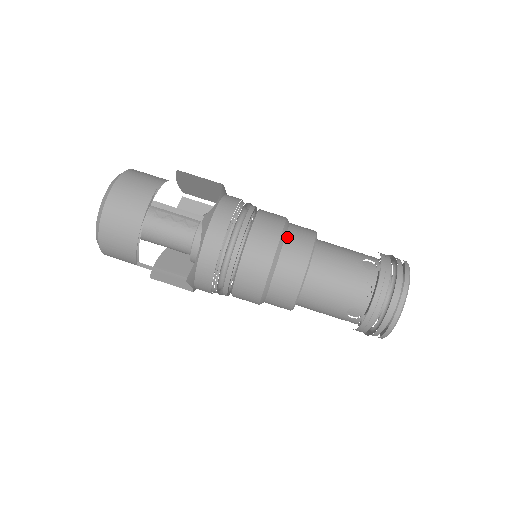
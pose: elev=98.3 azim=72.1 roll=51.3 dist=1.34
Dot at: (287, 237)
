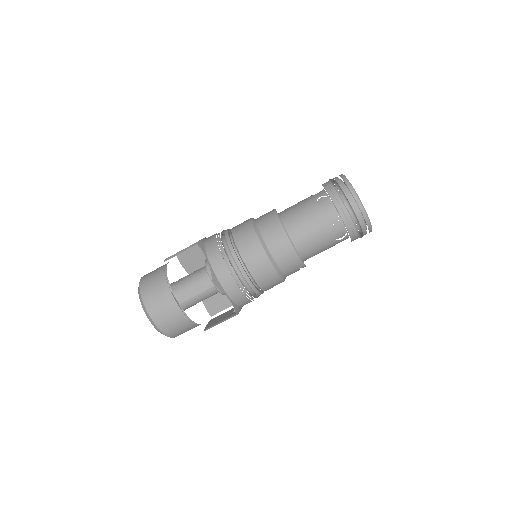
Dot at: (256, 219)
